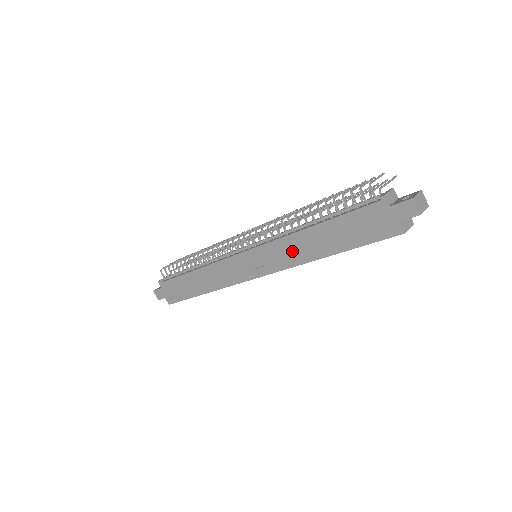
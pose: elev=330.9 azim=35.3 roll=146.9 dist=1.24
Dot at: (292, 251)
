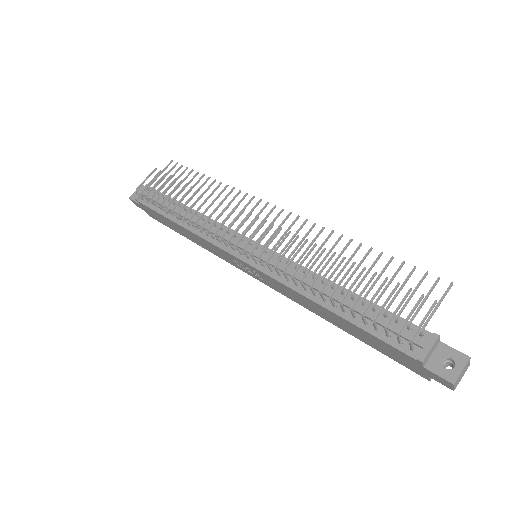
Dot at: (299, 299)
